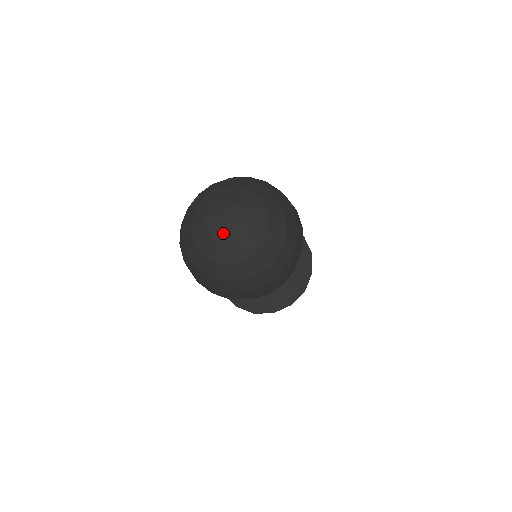
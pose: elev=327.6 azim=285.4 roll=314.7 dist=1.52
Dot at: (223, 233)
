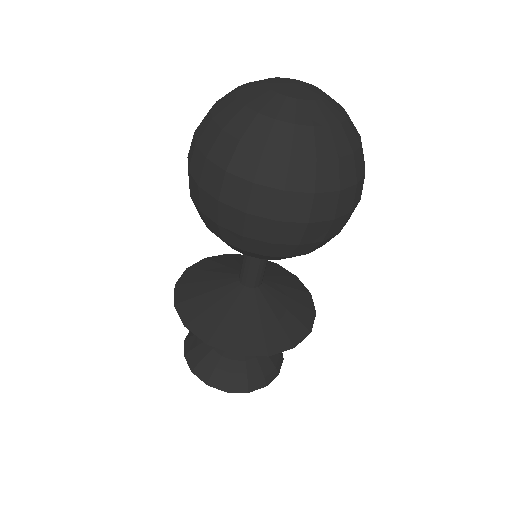
Dot at: (301, 93)
